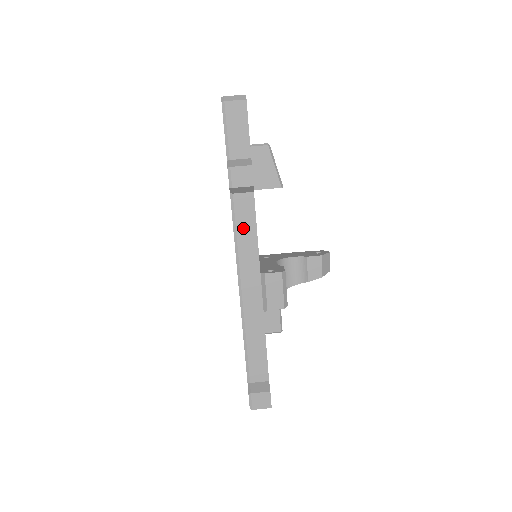
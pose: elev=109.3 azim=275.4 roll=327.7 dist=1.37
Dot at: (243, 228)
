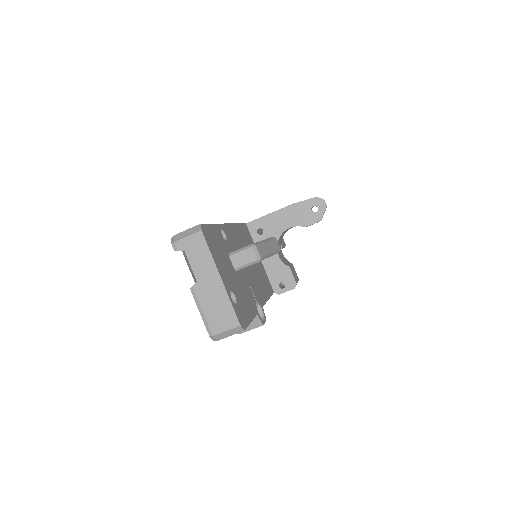
Dot at: occluded
